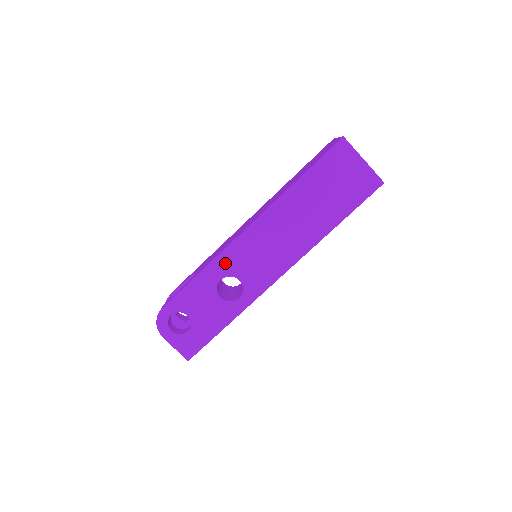
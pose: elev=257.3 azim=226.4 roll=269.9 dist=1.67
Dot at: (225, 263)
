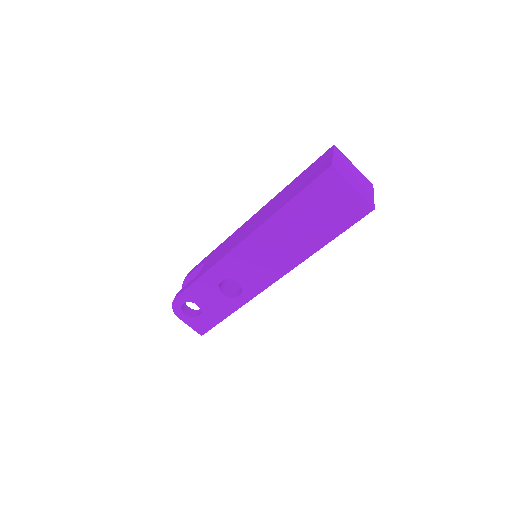
Dot at: (224, 269)
